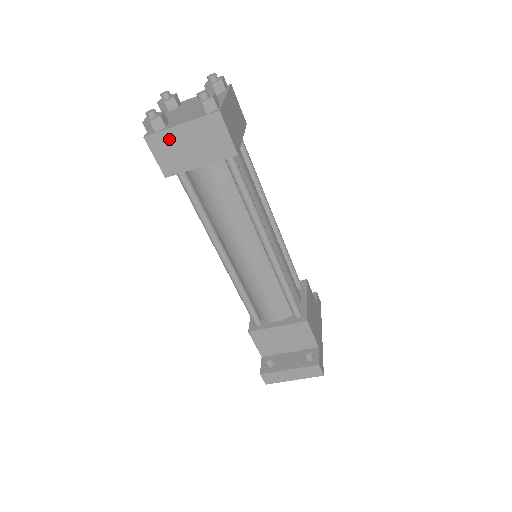
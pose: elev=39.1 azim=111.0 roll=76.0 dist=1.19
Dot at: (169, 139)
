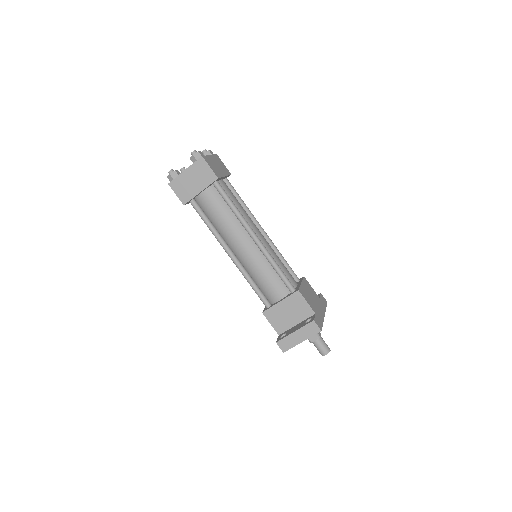
Dot at: (181, 181)
